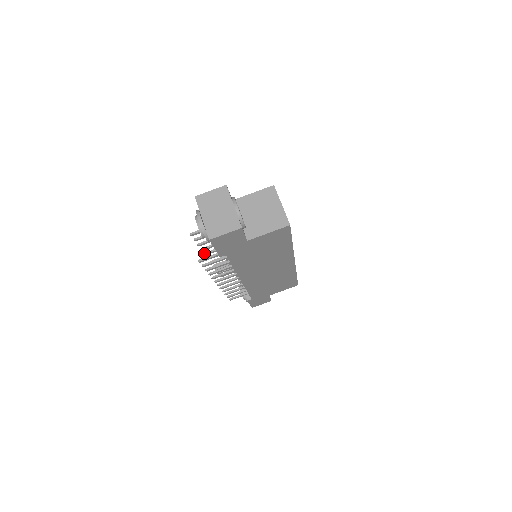
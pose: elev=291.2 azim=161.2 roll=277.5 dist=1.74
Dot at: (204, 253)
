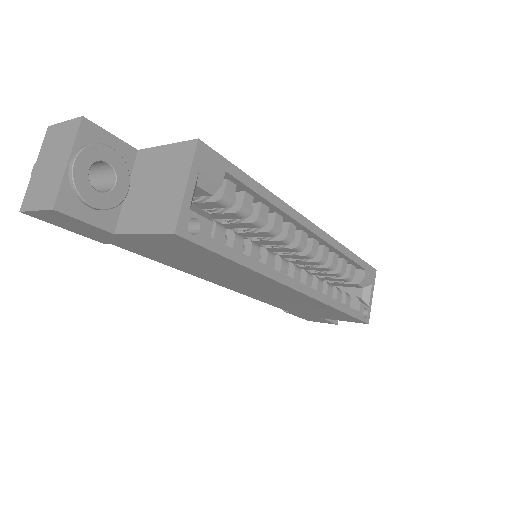
Dot at: occluded
